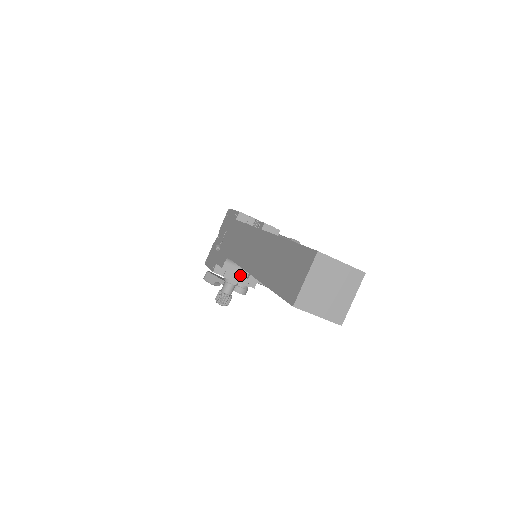
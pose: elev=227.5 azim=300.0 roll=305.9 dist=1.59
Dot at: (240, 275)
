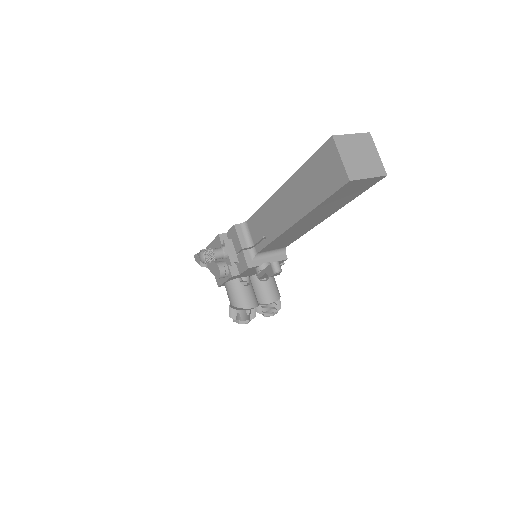
Dot at: (240, 242)
